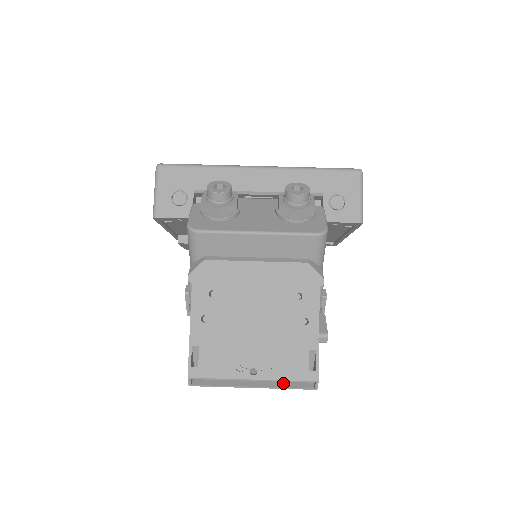
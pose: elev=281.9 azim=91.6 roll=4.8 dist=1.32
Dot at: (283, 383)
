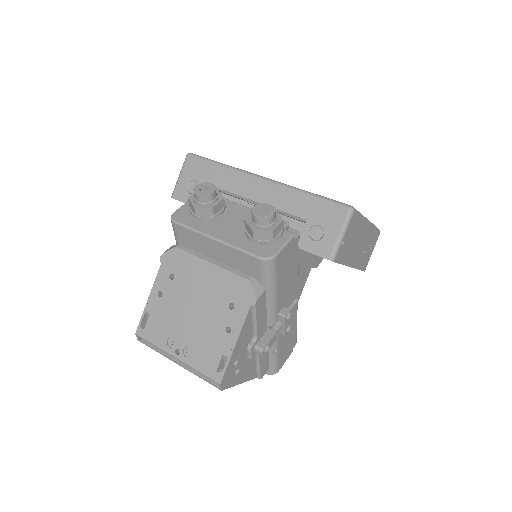
Dot at: occluded
